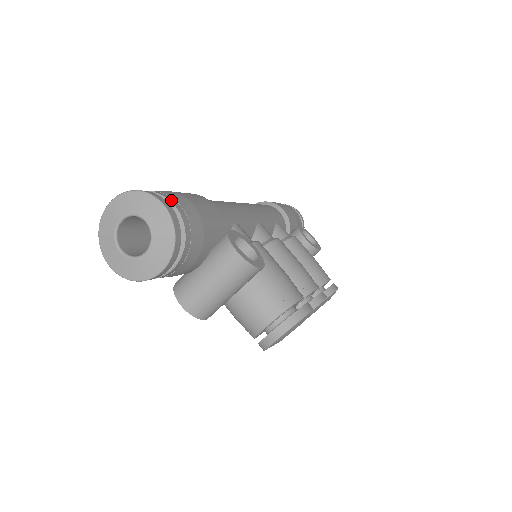
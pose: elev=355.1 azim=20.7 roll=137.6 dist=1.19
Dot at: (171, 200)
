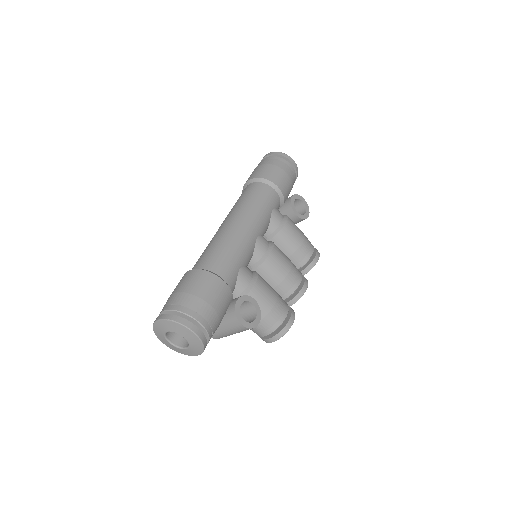
Dot at: (197, 318)
